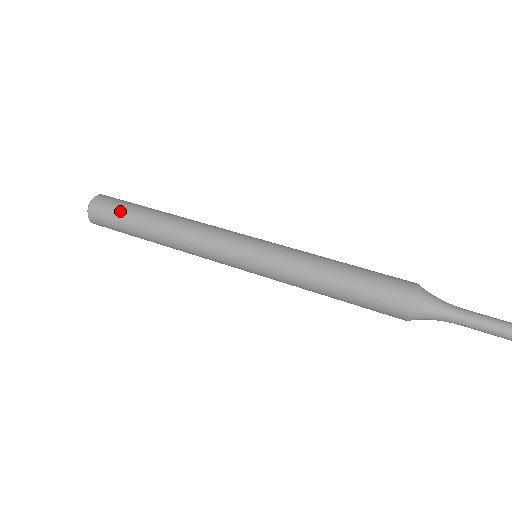
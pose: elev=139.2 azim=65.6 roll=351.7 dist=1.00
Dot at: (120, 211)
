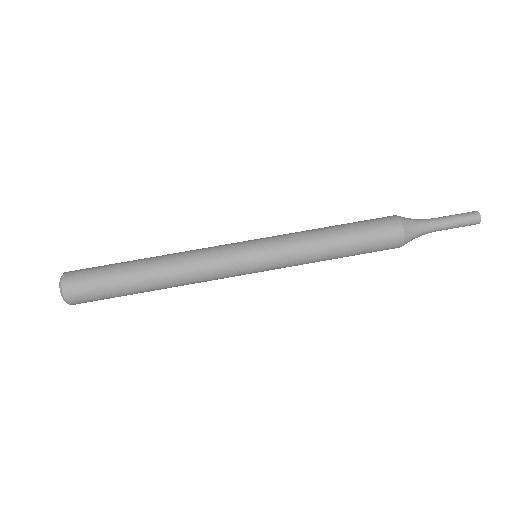
Dot at: (102, 278)
